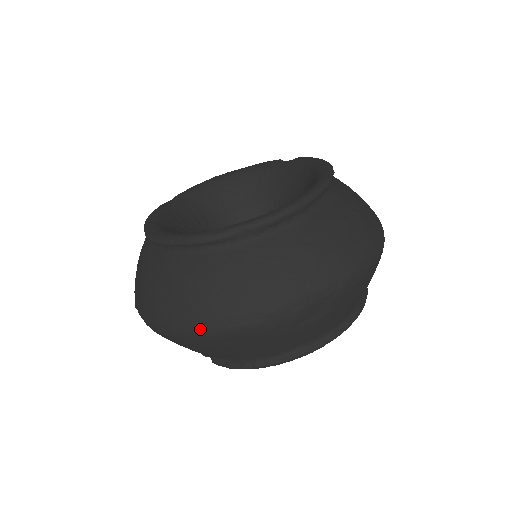
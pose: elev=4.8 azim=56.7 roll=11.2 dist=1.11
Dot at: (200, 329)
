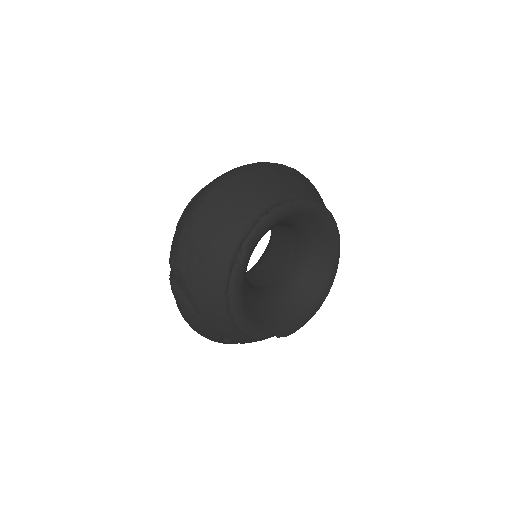
Dot at: (218, 180)
